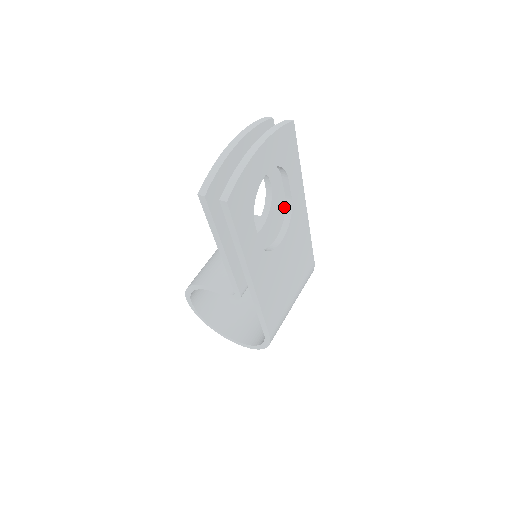
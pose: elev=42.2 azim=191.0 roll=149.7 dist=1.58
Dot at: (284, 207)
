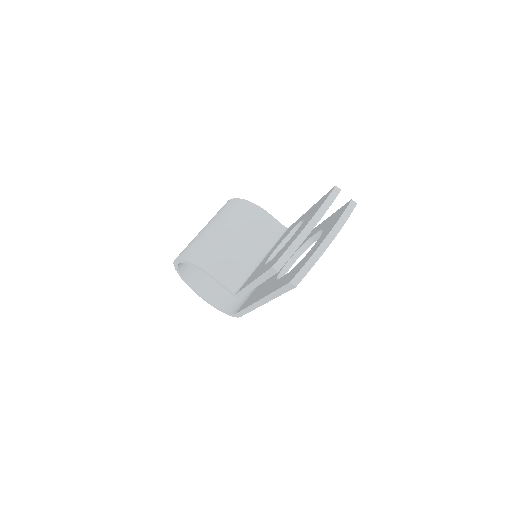
Dot at: occluded
